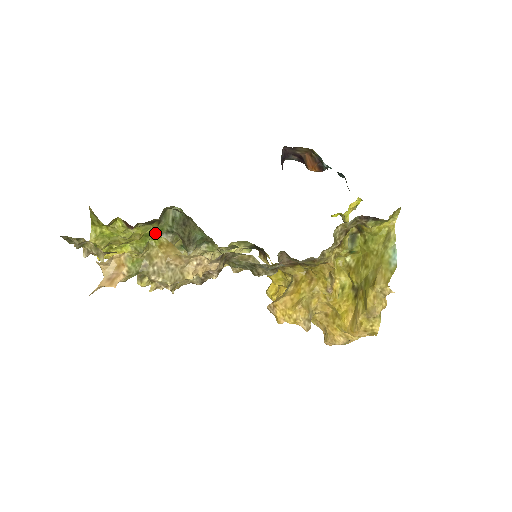
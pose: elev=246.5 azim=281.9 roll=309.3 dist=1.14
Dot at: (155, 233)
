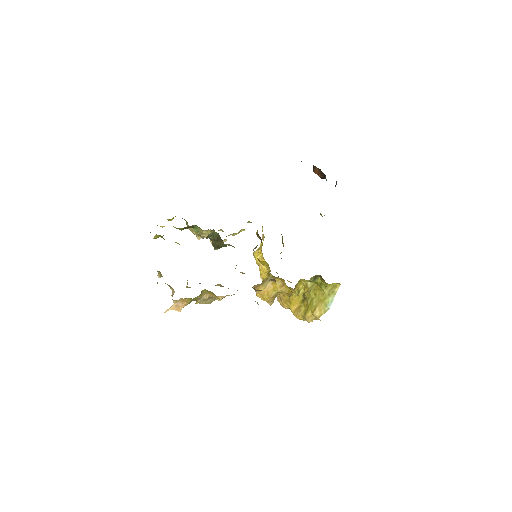
Dot at: occluded
